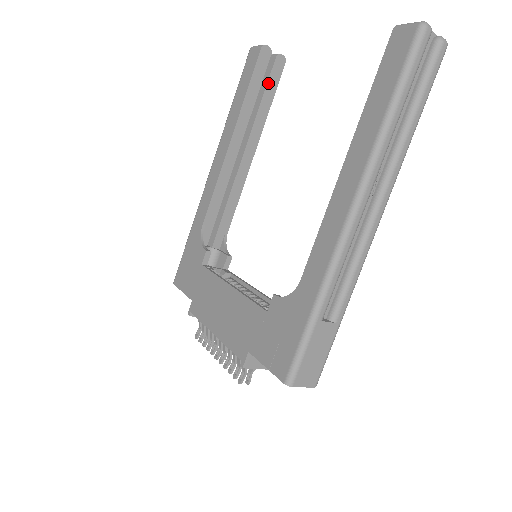
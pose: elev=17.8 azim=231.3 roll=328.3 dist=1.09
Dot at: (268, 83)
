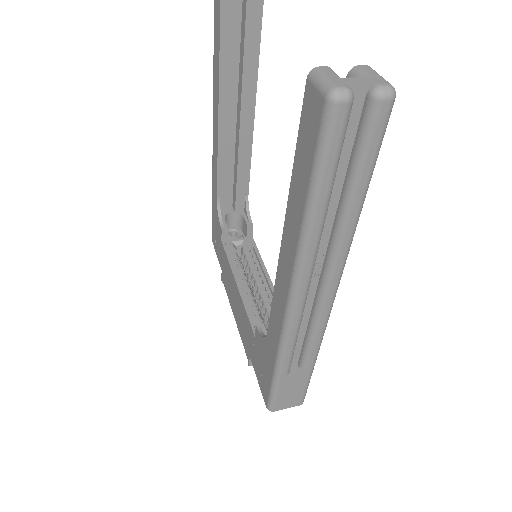
Dot at: (247, 22)
